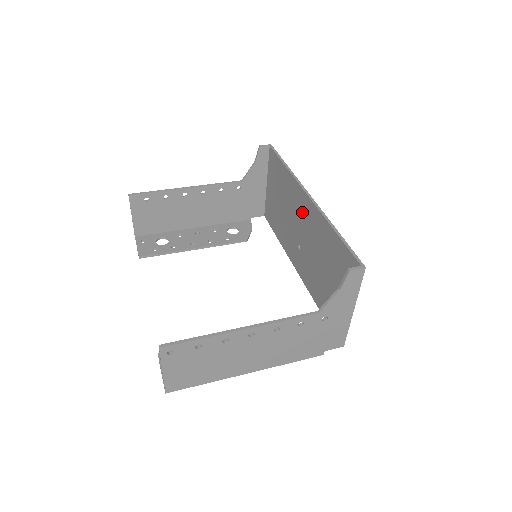
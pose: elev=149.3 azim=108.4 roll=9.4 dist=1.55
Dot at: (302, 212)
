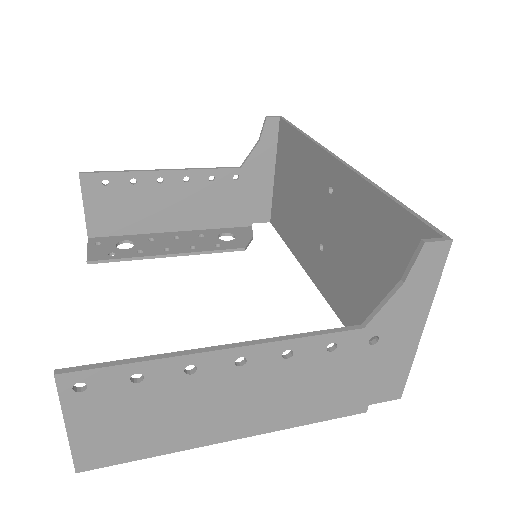
Dot at: (327, 190)
